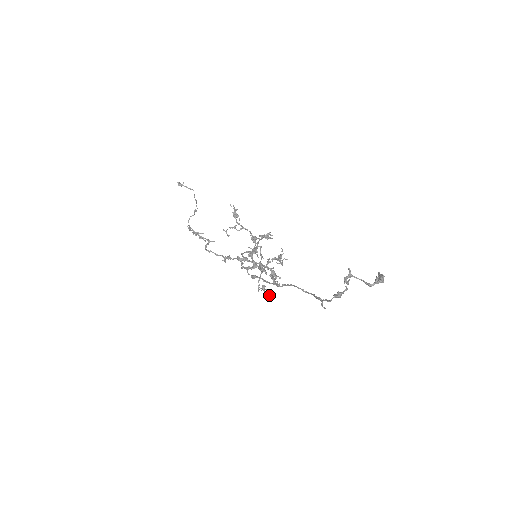
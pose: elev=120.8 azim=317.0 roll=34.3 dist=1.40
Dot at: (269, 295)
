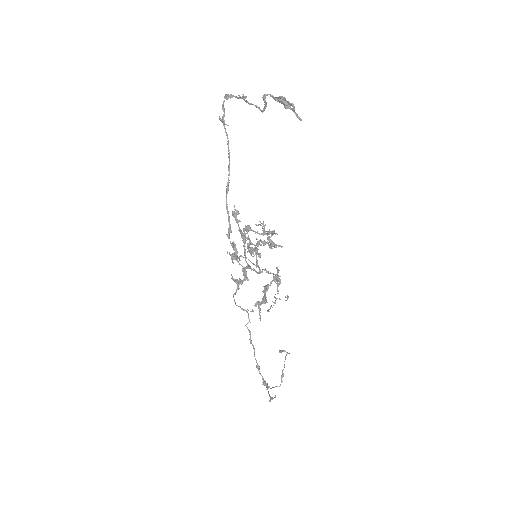
Dot at: (235, 254)
